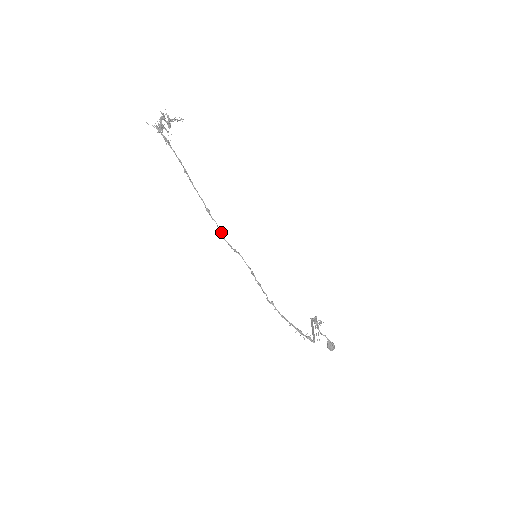
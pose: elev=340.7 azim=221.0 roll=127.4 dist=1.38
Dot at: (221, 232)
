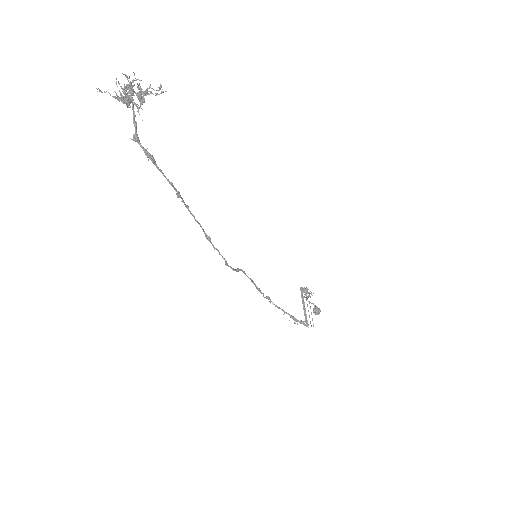
Dot at: occluded
